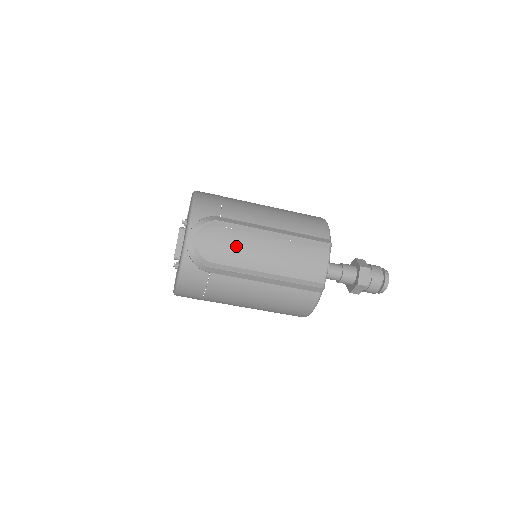
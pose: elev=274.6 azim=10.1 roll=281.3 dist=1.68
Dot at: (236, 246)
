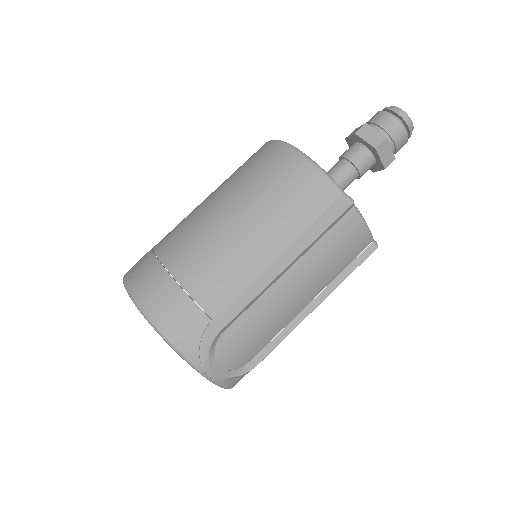
Dot at: (261, 325)
